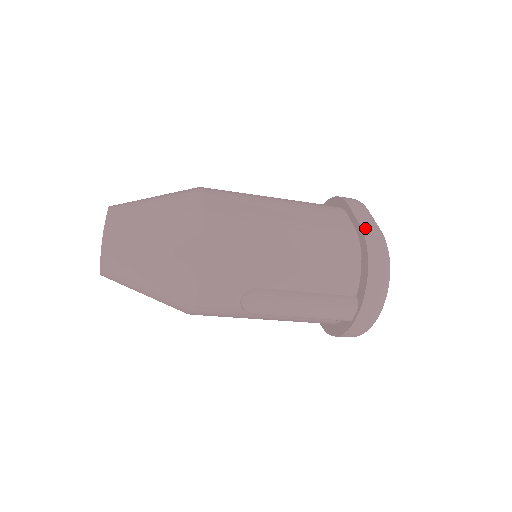
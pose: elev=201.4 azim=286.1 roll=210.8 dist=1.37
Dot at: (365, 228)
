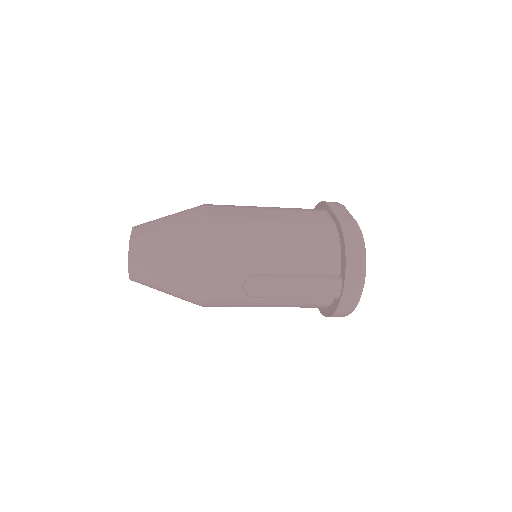
Dot at: (341, 219)
